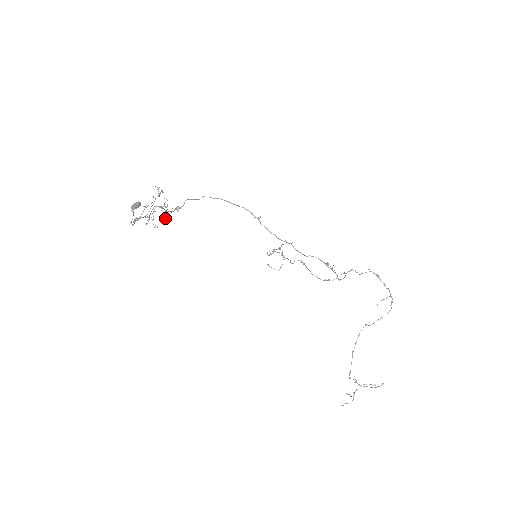
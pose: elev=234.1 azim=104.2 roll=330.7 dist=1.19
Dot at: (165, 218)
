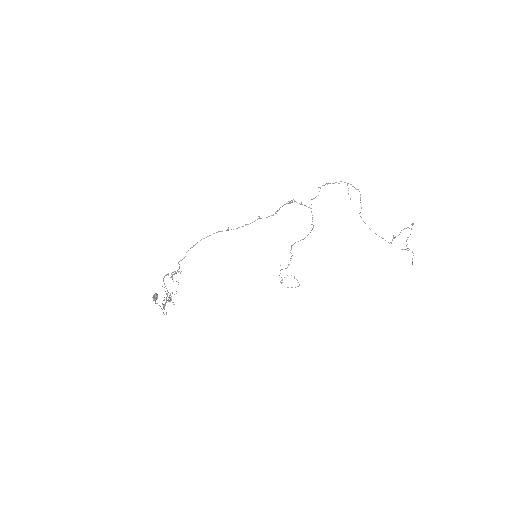
Dot at: (178, 284)
